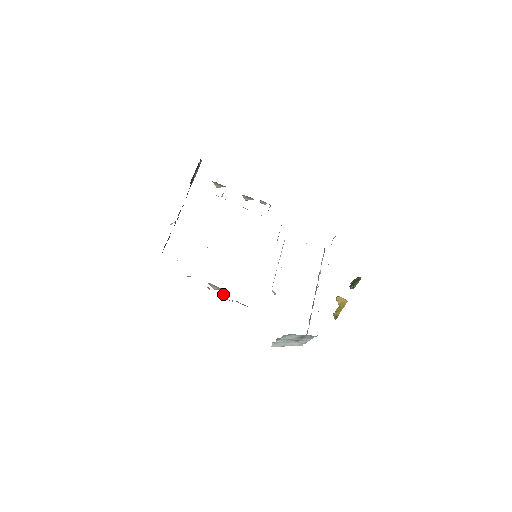
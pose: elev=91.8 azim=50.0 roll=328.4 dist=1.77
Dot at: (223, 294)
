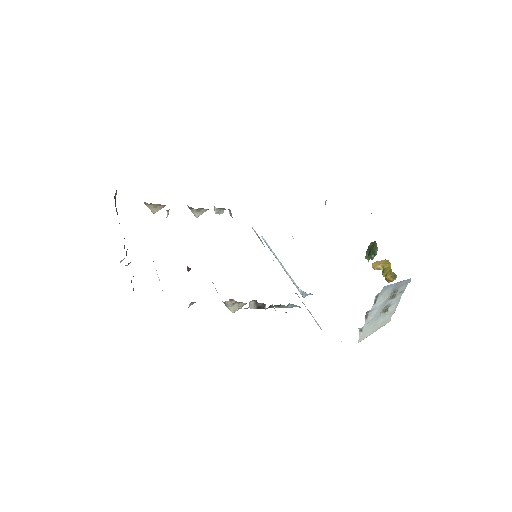
Dot at: (255, 301)
